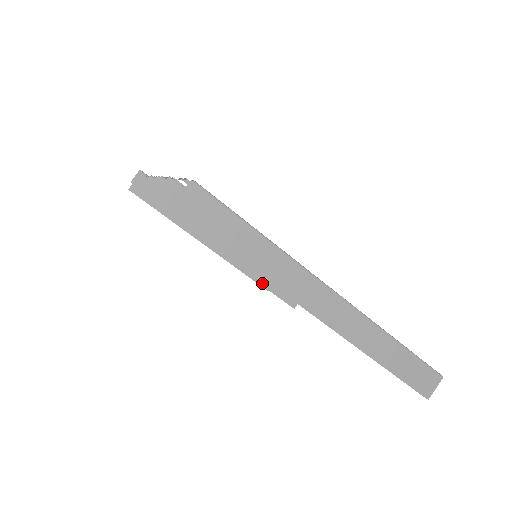
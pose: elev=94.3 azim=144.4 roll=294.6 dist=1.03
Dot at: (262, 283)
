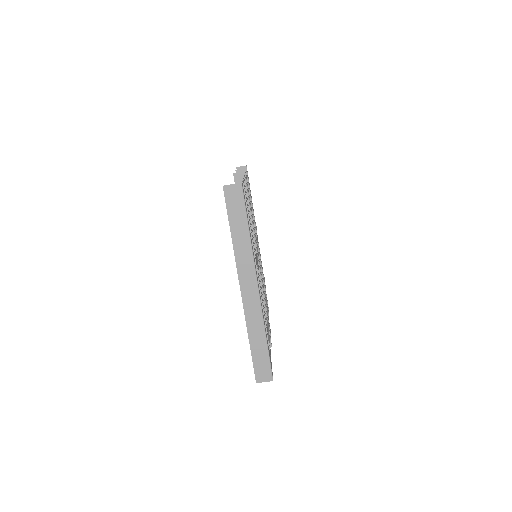
Dot at: occluded
